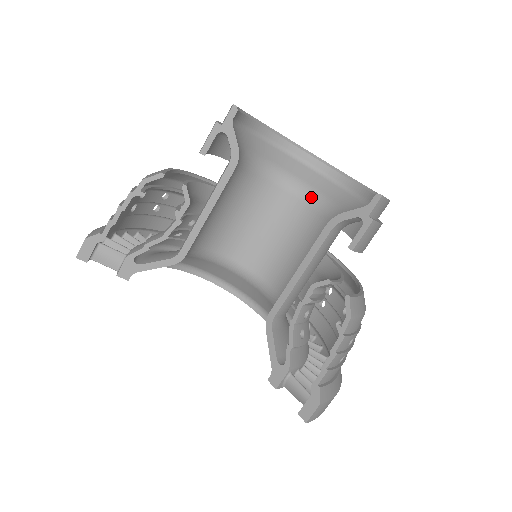
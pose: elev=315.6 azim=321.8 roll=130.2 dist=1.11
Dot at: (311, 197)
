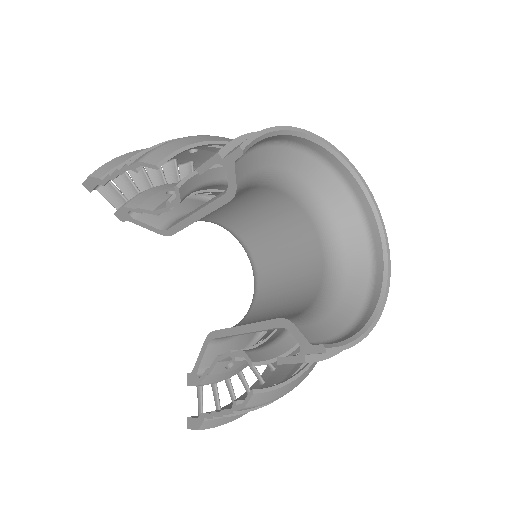
Dot at: (330, 245)
